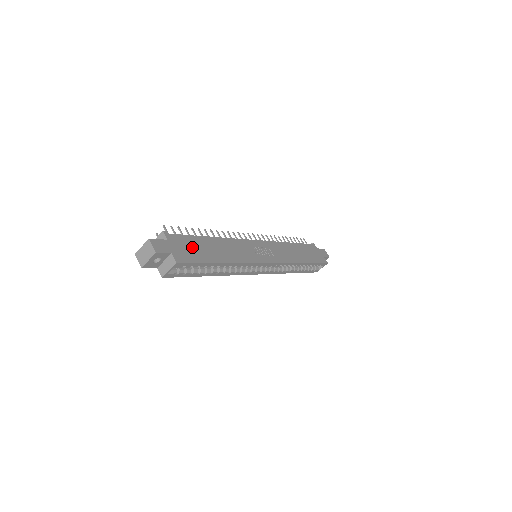
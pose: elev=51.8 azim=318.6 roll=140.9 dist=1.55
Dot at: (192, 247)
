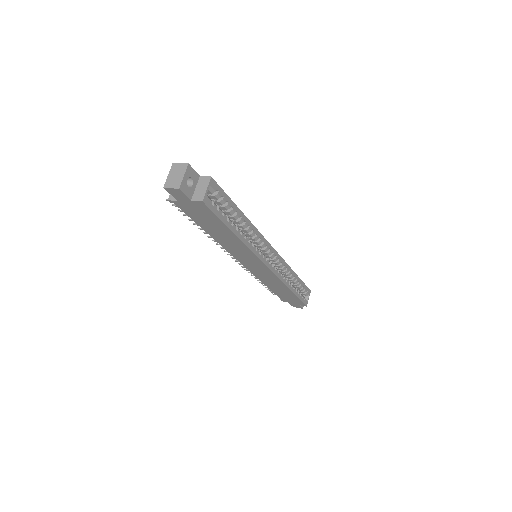
Dot at: occluded
